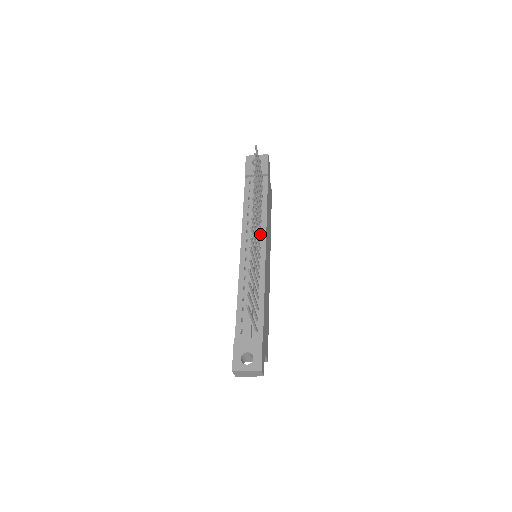
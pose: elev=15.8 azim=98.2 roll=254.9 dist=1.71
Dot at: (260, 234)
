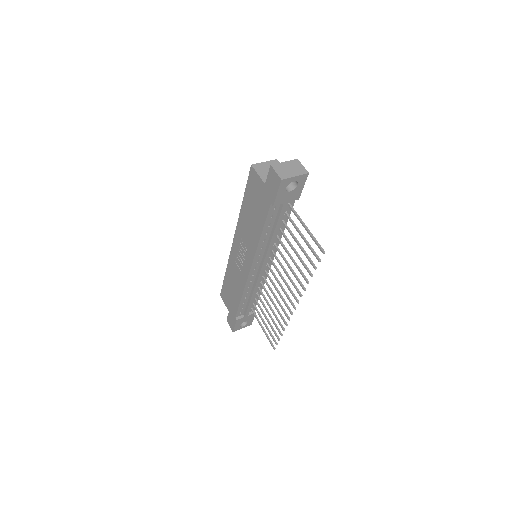
Dot at: (271, 254)
